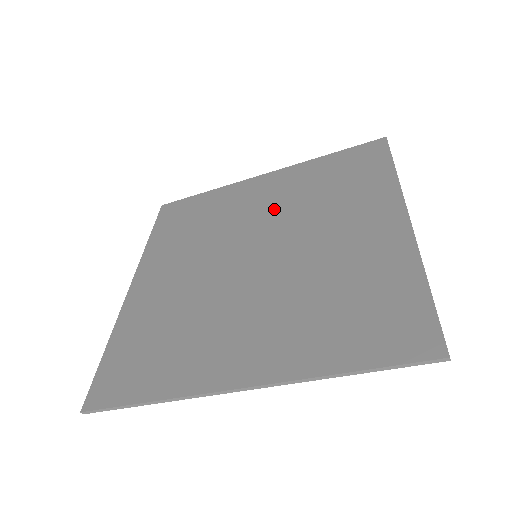
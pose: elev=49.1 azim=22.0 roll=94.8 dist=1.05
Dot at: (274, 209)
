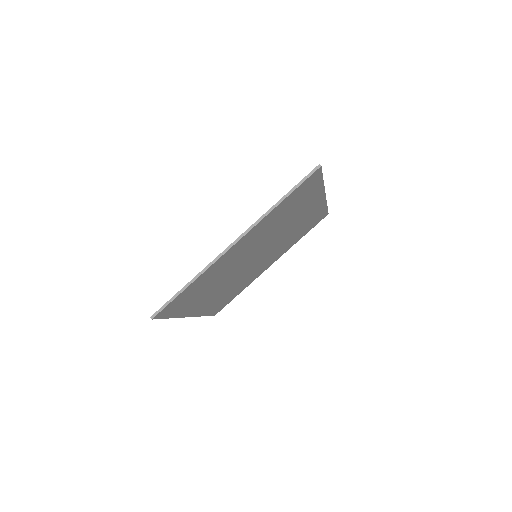
Dot at: occluded
